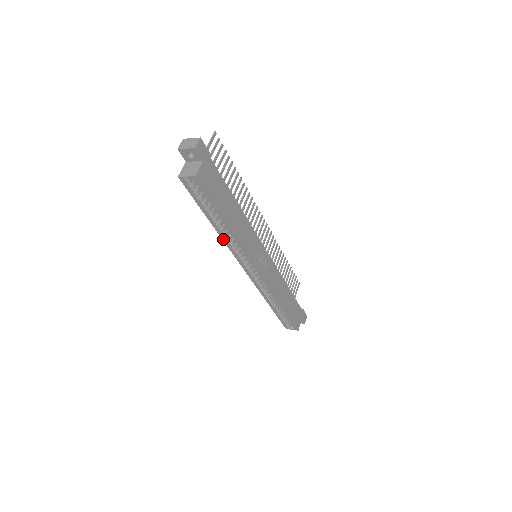
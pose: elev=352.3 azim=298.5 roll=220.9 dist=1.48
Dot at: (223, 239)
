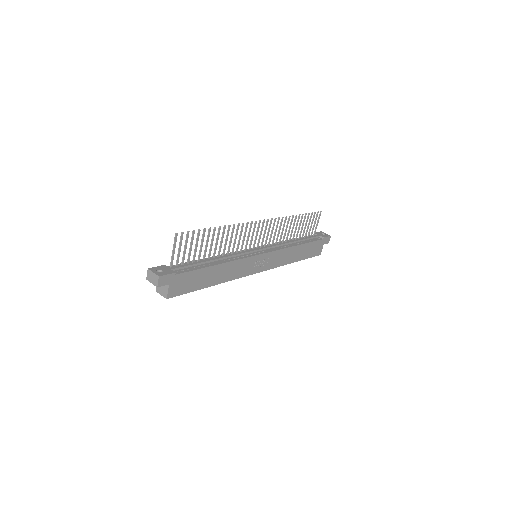
Dot at: occluded
